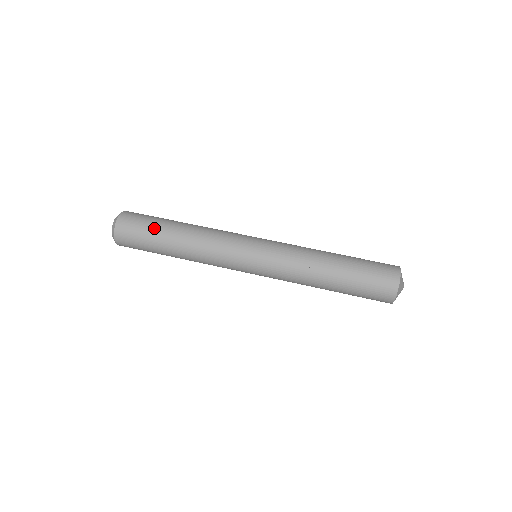
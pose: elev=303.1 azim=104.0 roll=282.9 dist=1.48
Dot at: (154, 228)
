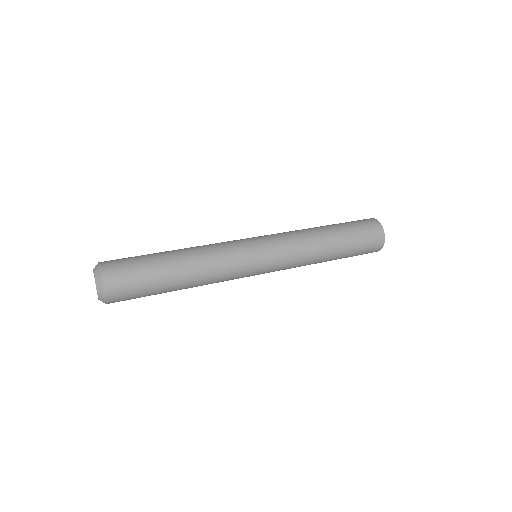
Dot at: (148, 260)
